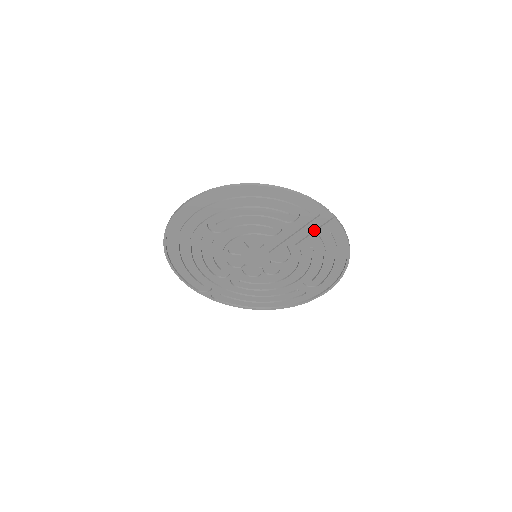
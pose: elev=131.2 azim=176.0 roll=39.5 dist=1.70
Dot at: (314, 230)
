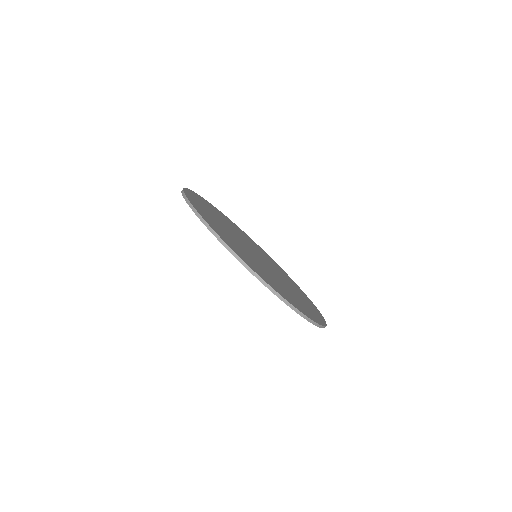
Dot at: (307, 304)
